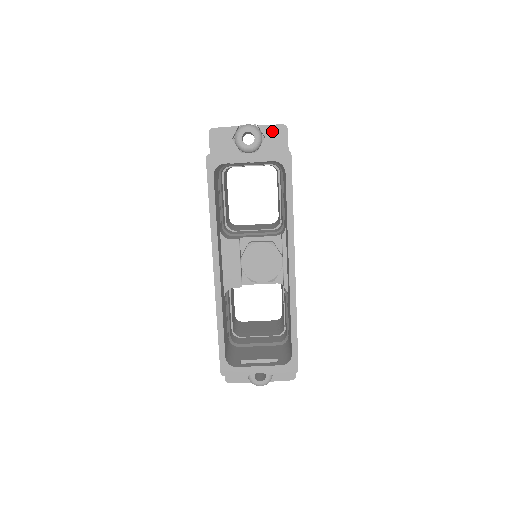
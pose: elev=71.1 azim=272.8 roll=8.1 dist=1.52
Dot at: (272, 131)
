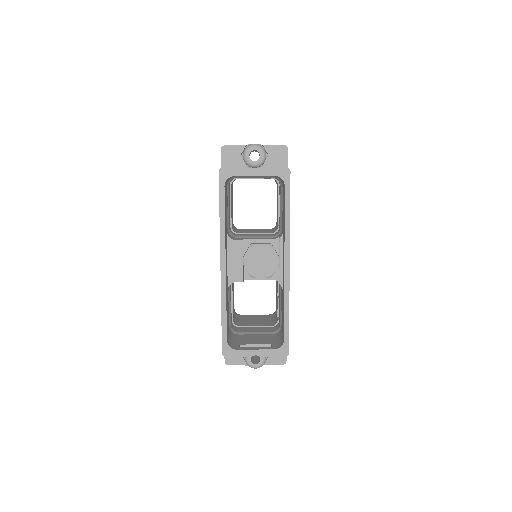
Dot at: (275, 150)
